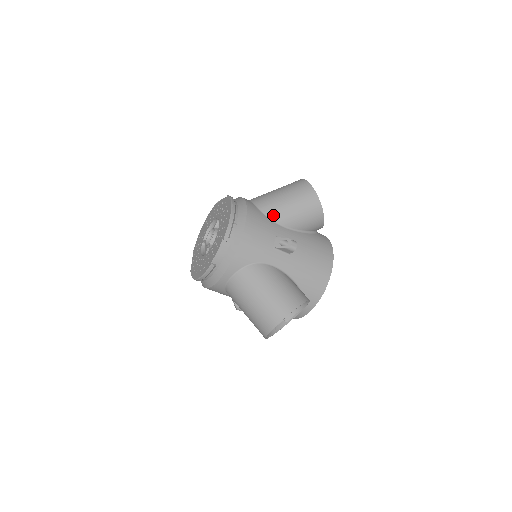
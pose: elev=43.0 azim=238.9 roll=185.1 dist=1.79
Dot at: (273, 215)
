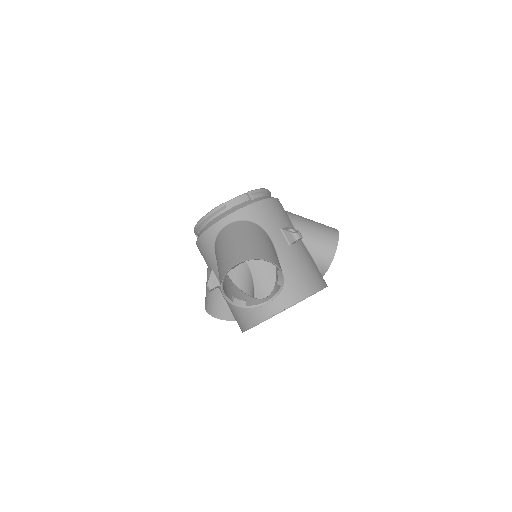
Dot at: (294, 220)
